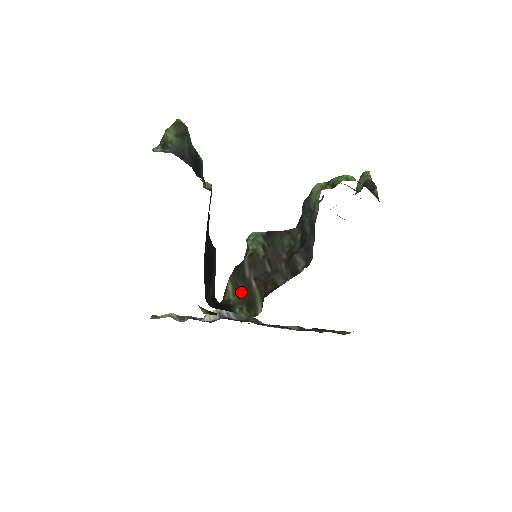
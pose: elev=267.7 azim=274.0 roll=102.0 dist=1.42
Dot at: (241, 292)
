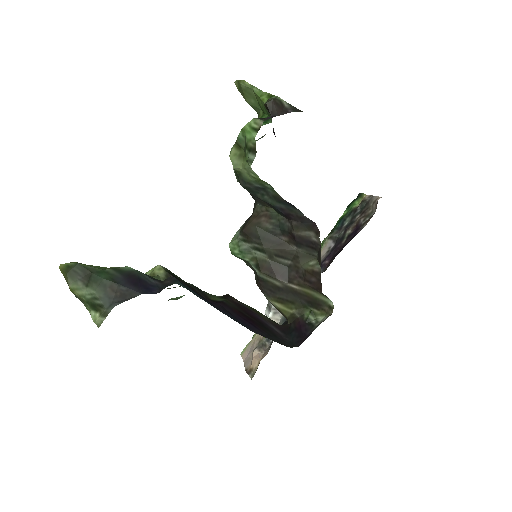
Dot at: (293, 301)
